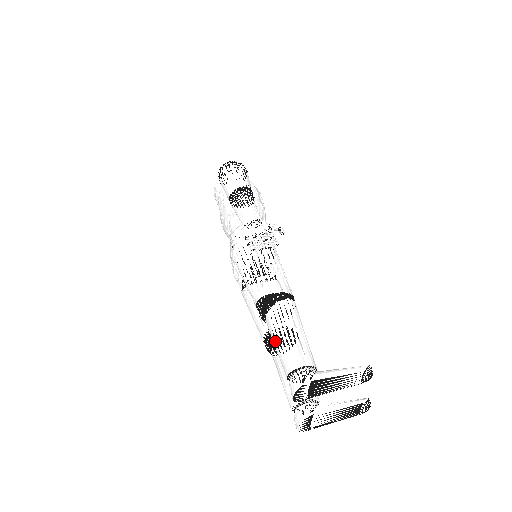
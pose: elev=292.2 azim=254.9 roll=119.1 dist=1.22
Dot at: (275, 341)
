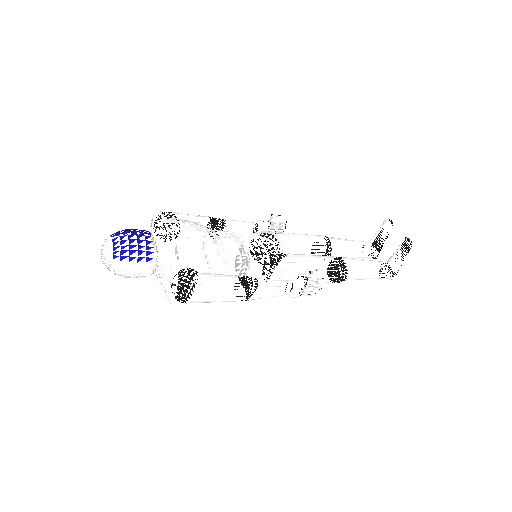
Dot at: occluded
